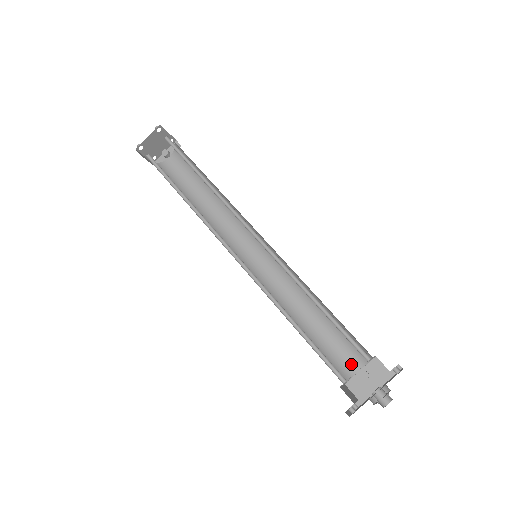
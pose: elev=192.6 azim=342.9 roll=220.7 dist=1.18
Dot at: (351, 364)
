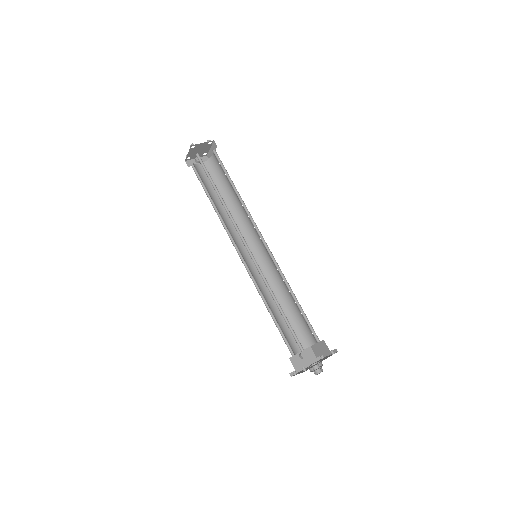
Dot at: (296, 346)
